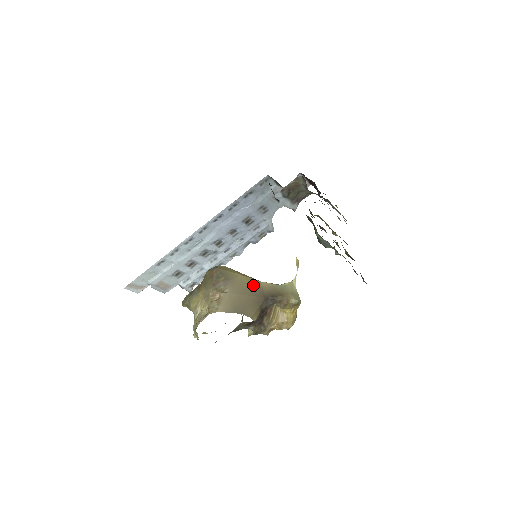
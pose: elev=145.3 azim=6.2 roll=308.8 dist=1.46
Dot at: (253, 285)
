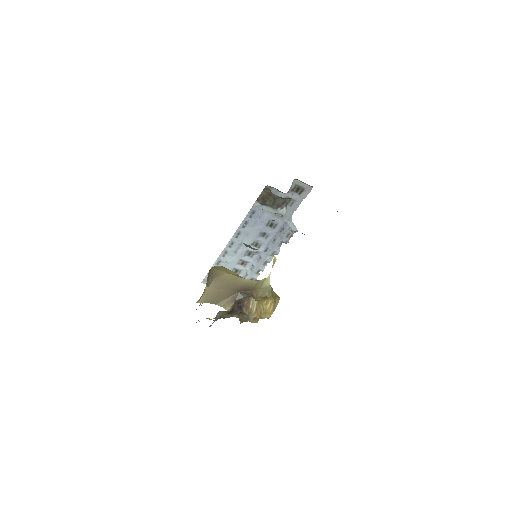
Dot at: (233, 281)
